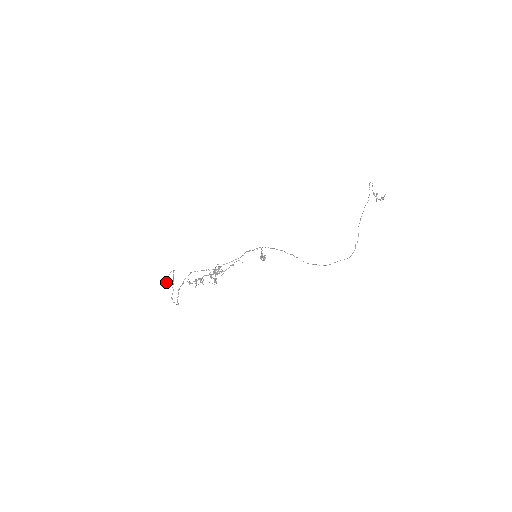
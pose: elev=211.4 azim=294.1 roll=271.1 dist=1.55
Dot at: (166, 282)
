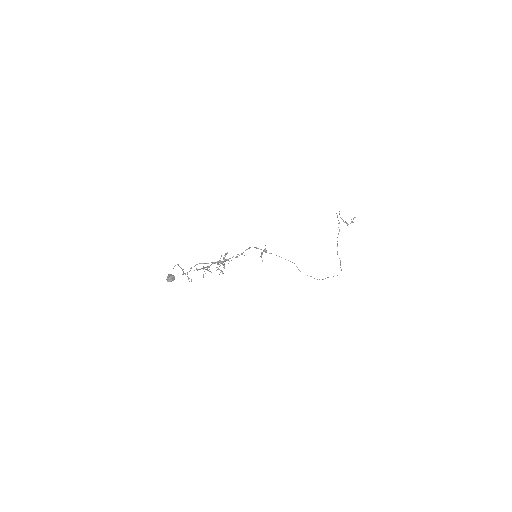
Dot at: (170, 277)
